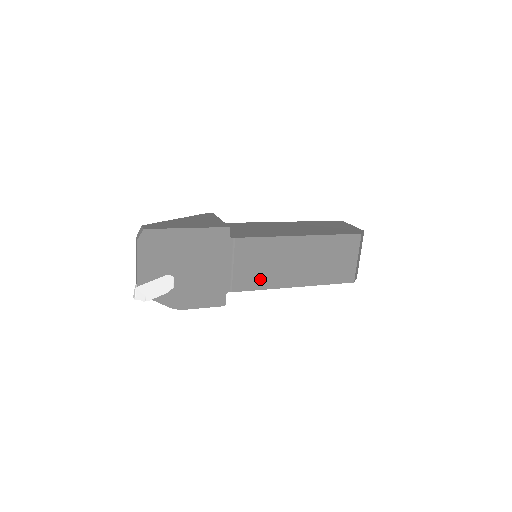
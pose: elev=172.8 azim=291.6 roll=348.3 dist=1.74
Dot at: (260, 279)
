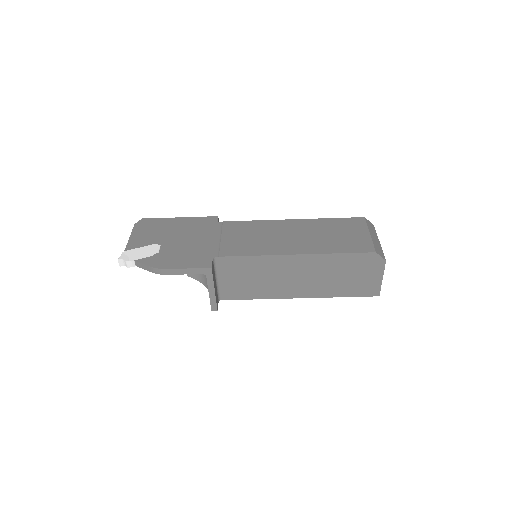
Dot at: (251, 248)
